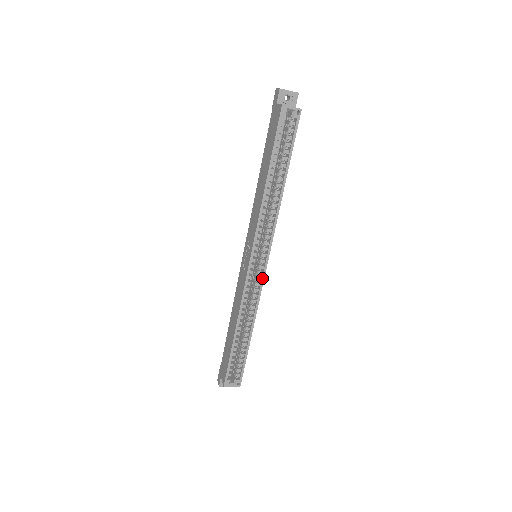
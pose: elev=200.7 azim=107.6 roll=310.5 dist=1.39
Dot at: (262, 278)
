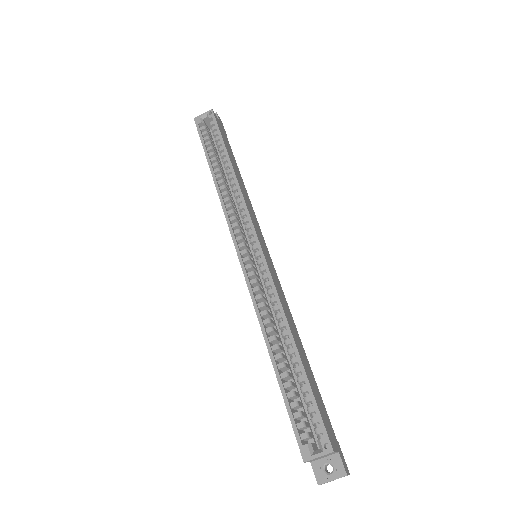
Dot at: (264, 264)
